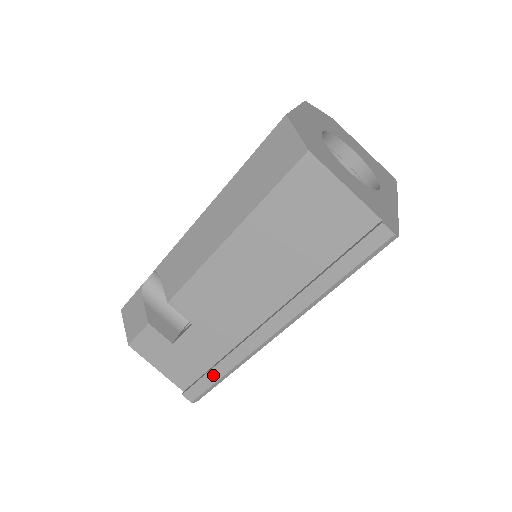
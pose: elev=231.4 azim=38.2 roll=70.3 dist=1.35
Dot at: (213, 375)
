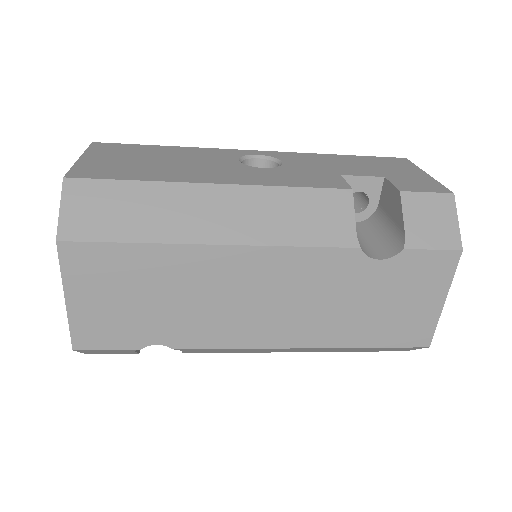
Dot at: occluded
